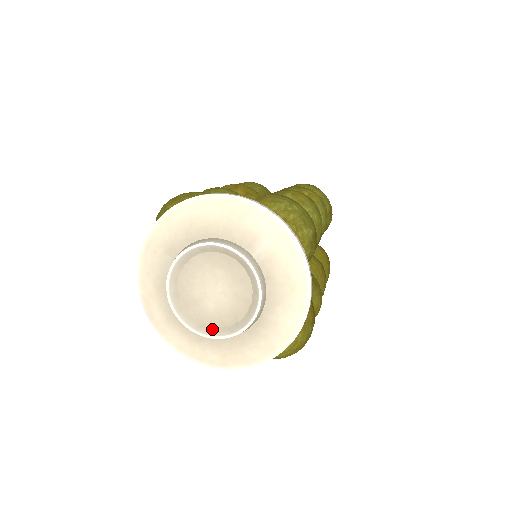
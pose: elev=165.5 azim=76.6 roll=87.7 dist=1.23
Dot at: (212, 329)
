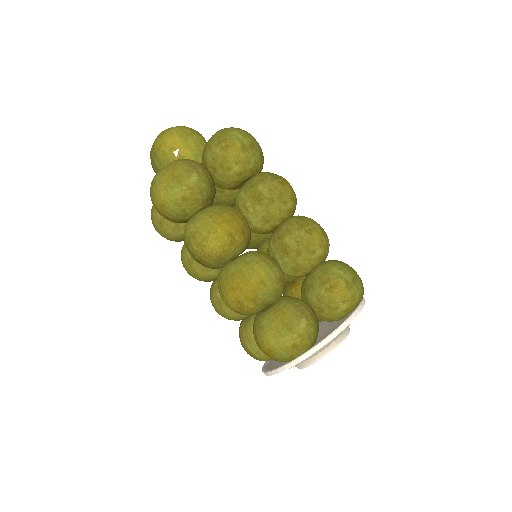
Dot at: occluded
